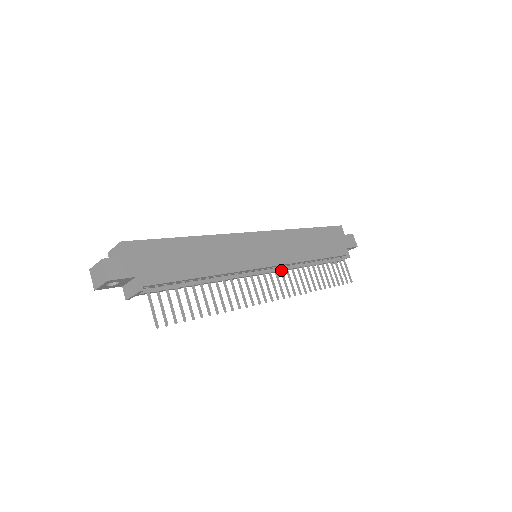
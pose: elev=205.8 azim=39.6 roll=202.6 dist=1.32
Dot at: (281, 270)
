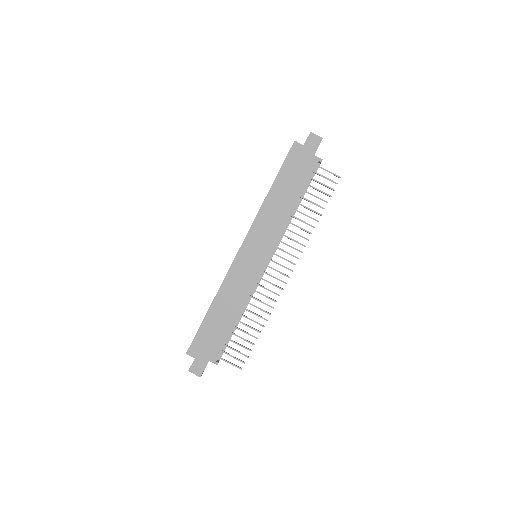
Dot at: occluded
